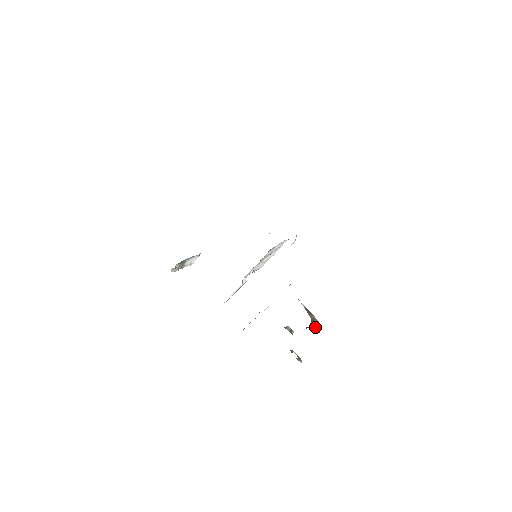
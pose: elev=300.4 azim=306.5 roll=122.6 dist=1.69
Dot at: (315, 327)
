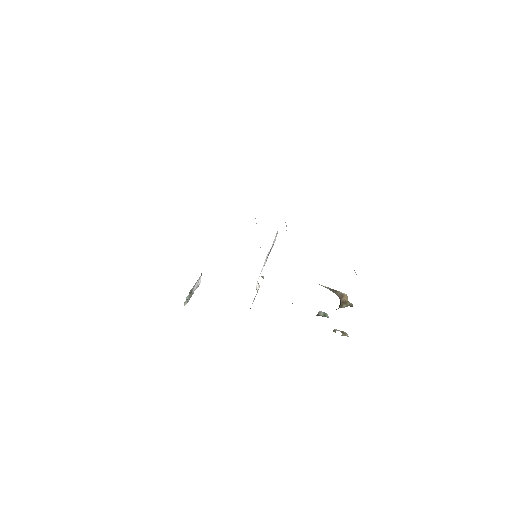
Dot at: (346, 302)
